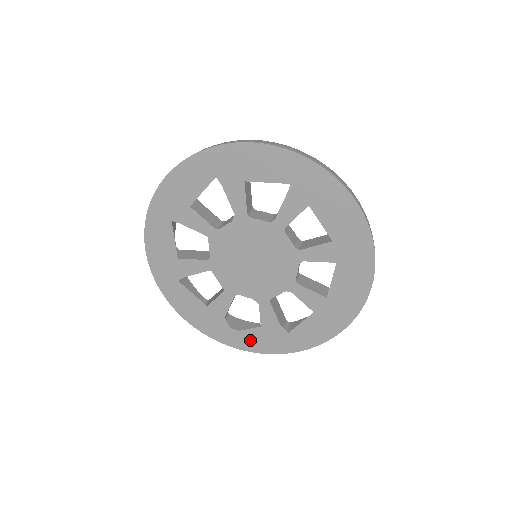
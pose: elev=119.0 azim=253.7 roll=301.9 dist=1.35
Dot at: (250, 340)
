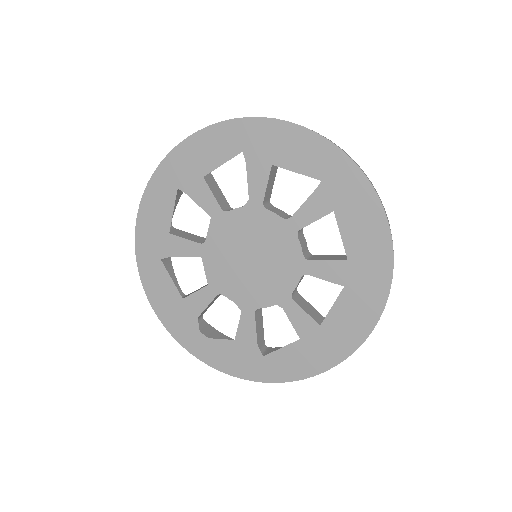
Dot at: (217, 353)
